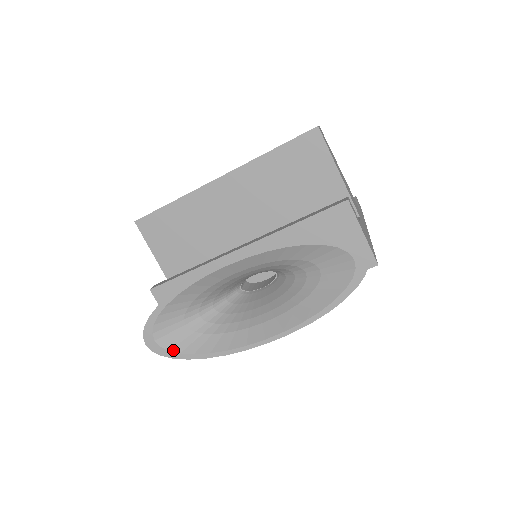
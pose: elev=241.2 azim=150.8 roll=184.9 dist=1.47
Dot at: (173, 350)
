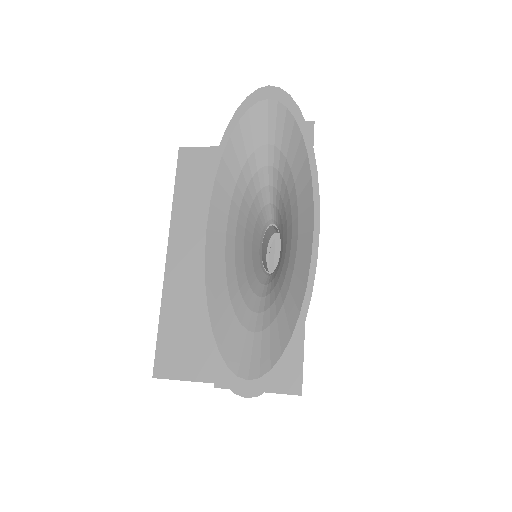
Dot at: (273, 363)
